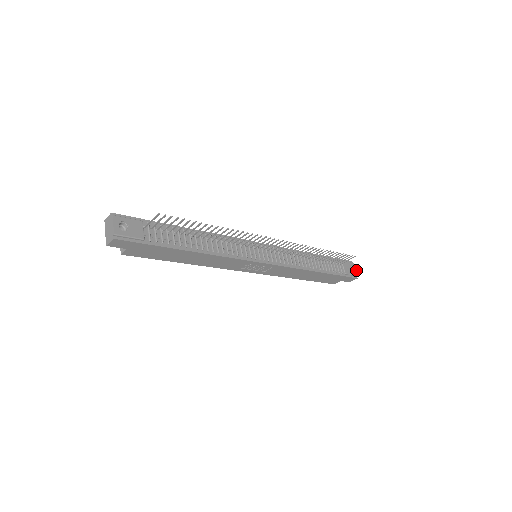
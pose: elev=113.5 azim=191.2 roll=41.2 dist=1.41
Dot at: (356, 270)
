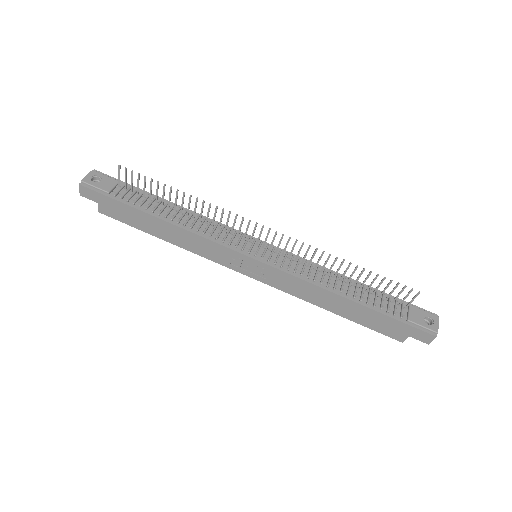
Dot at: (438, 325)
